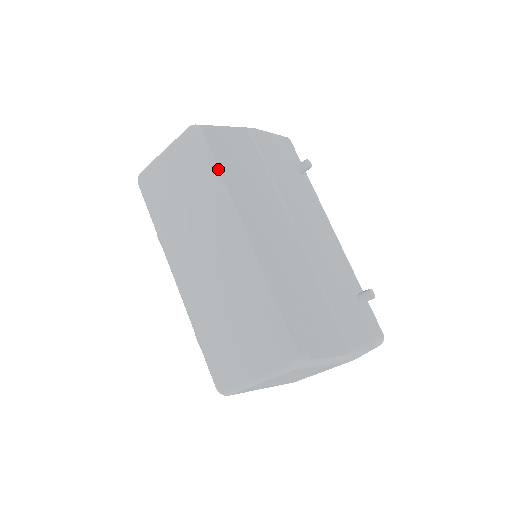
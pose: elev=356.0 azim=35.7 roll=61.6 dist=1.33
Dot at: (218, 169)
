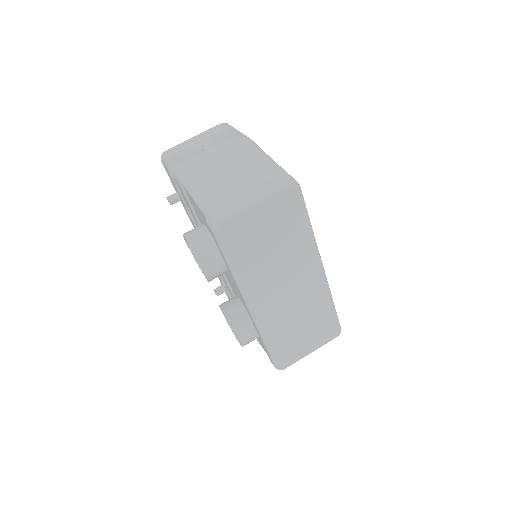
Dot at: occluded
